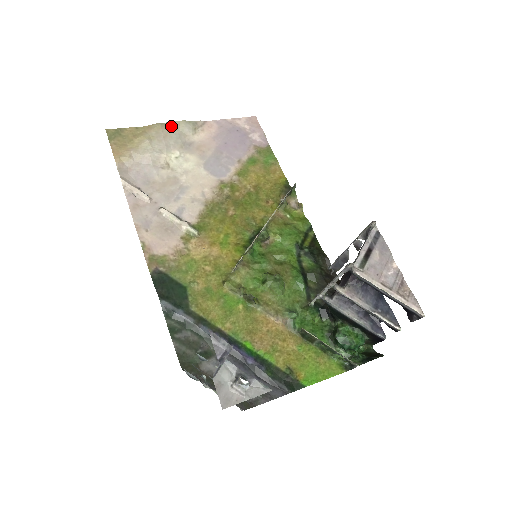
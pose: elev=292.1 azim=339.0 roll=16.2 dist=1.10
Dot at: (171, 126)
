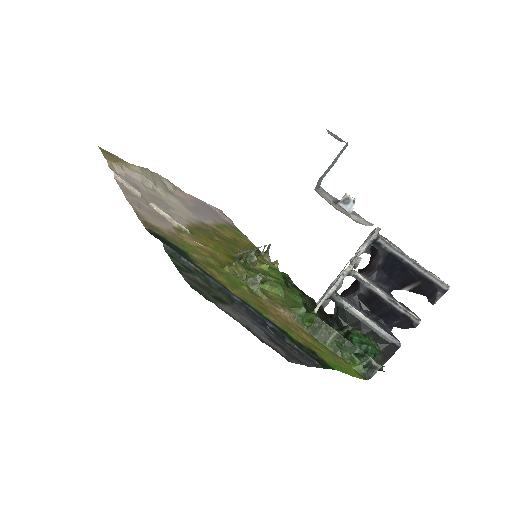
Dot at: (156, 175)
